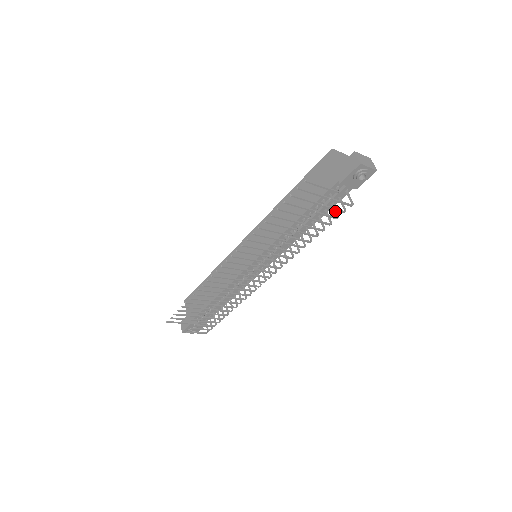
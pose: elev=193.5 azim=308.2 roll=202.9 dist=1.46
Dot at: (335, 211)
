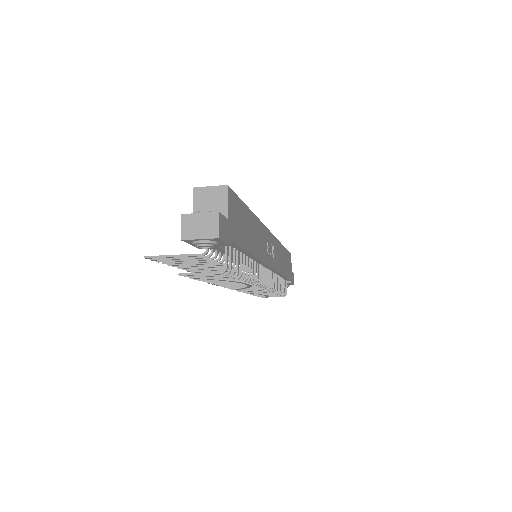
Dot at: occluded
